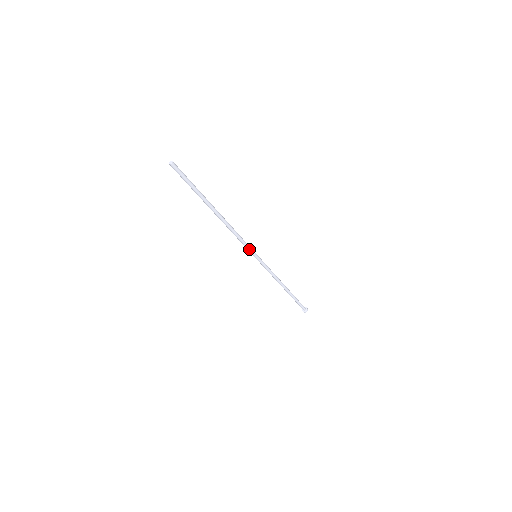
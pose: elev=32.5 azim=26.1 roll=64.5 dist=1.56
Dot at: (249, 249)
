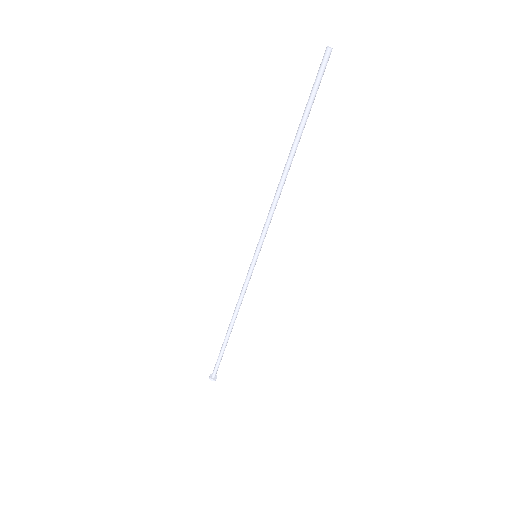
Dot at: (262, 239)
